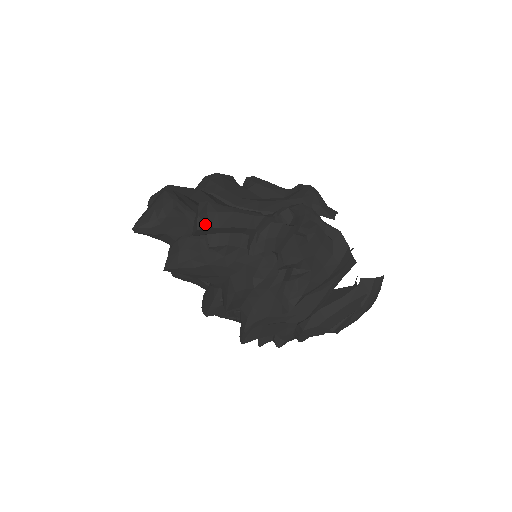
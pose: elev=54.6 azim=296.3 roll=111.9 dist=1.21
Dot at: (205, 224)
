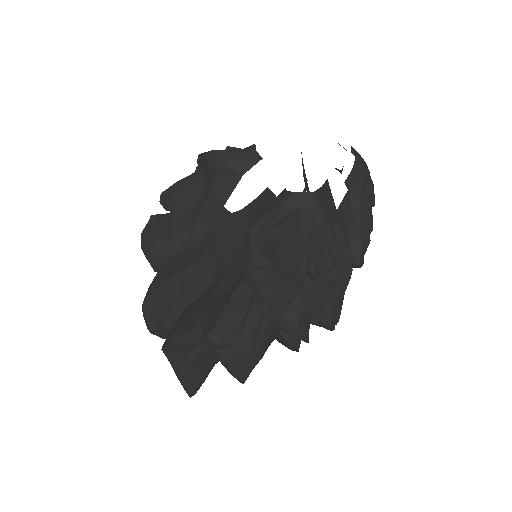
Dot at: (227, 349)
